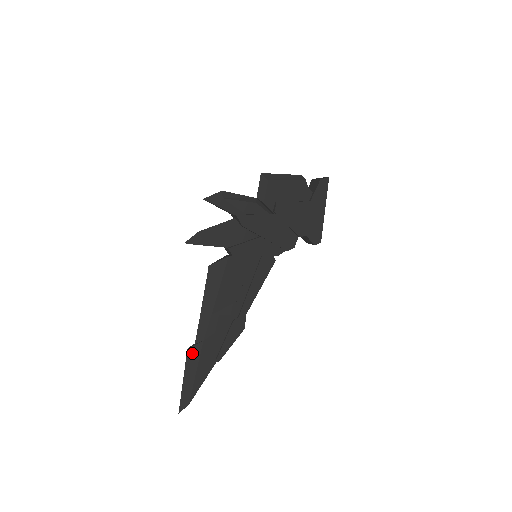
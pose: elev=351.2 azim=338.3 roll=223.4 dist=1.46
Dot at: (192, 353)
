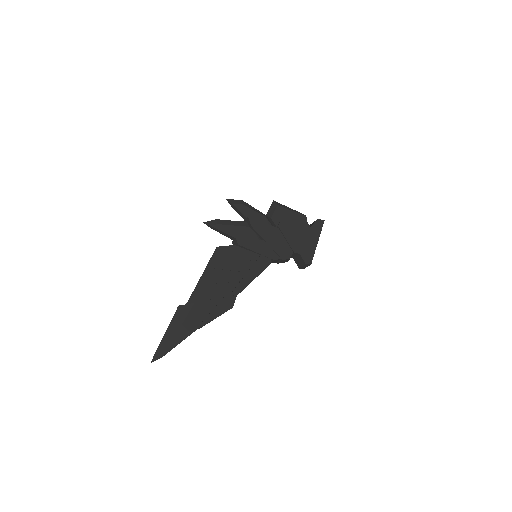
Dot at: (181, 311)
